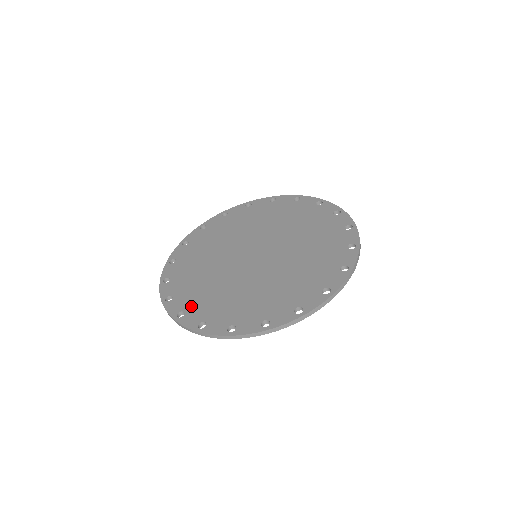
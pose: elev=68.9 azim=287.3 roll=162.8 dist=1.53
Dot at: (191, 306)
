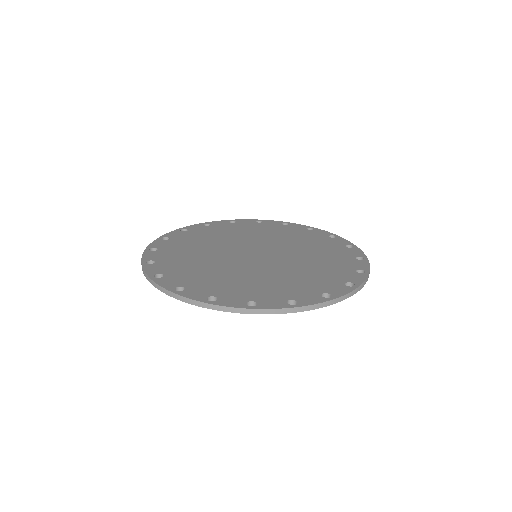
Dot at: (173, 272)
